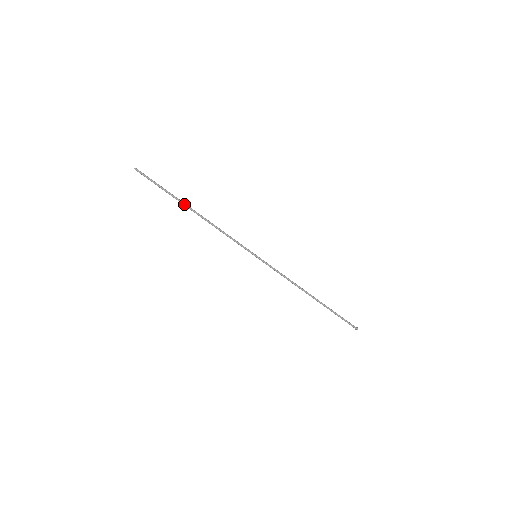
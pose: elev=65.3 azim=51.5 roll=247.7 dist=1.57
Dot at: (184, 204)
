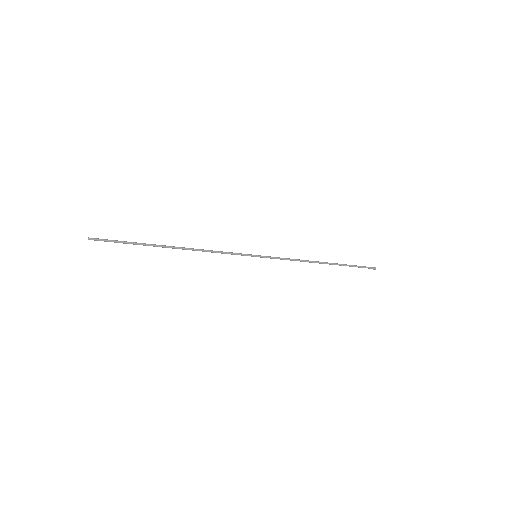
Dot at: occluded
